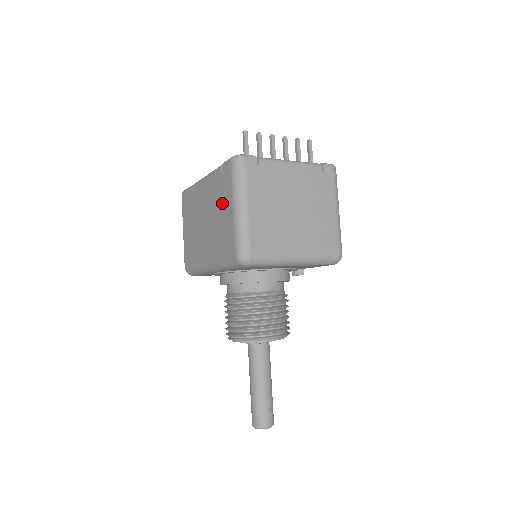
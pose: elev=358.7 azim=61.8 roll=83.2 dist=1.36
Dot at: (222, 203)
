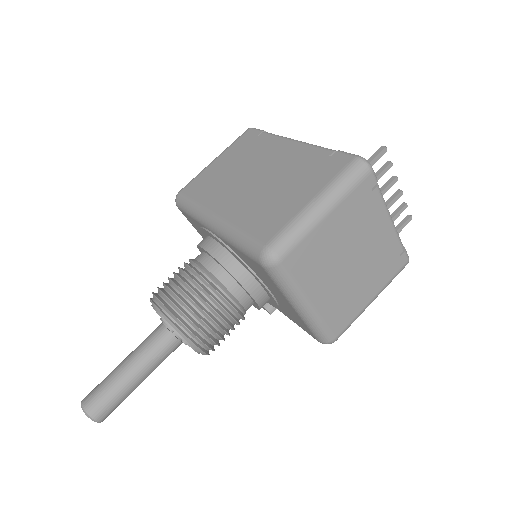
Dot at: (300, 183)
